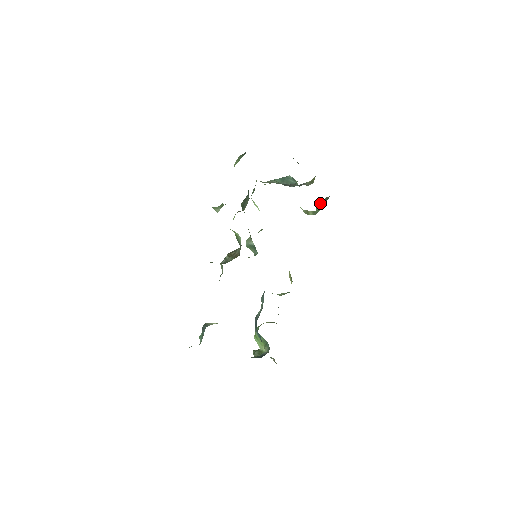
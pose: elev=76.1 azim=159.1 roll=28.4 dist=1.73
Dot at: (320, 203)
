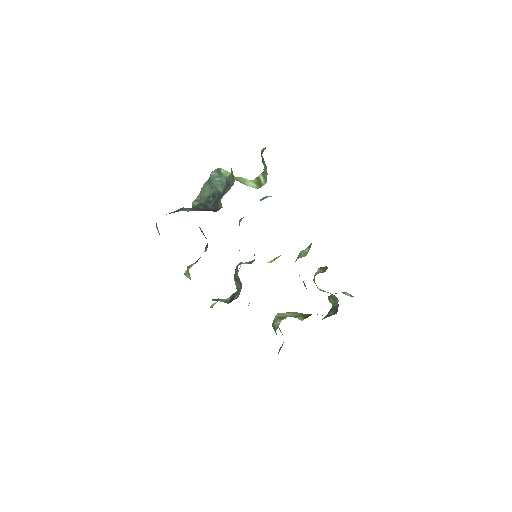
Dot at: occluded
